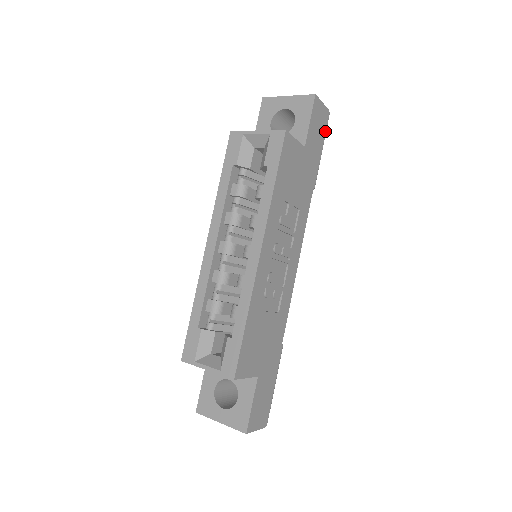
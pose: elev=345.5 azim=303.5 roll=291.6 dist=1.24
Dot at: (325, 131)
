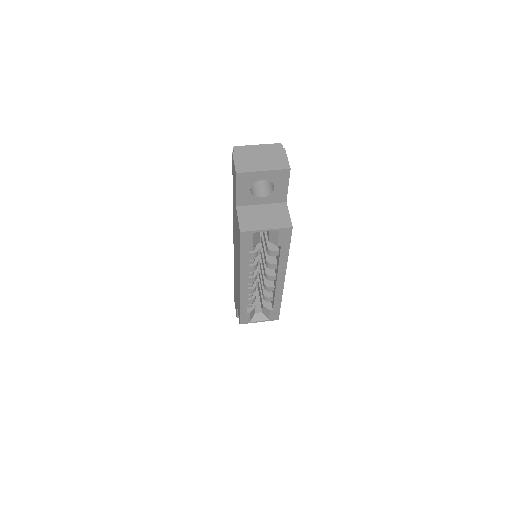
Dot at: occluded
